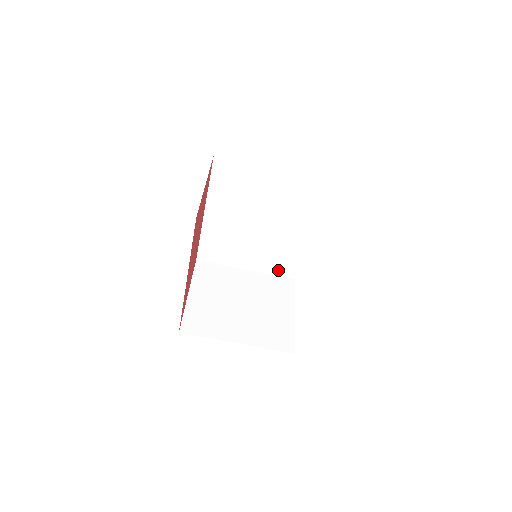
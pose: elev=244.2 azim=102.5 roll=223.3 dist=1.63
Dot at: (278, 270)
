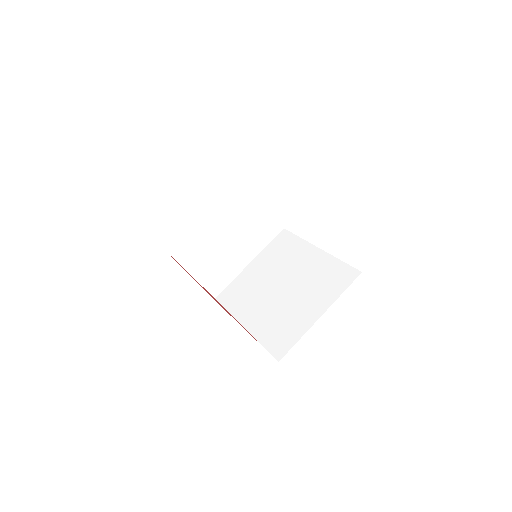
Dot at: (340, 286)
